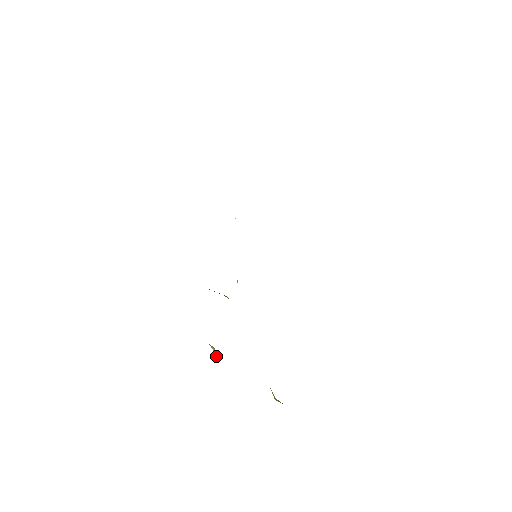
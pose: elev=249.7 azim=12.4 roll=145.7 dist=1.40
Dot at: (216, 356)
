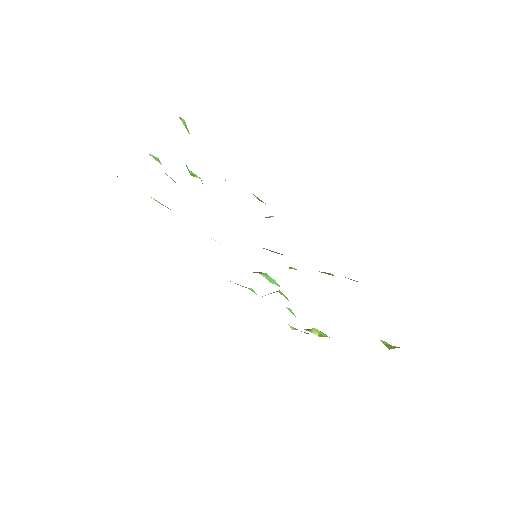
Dot at: occluded
